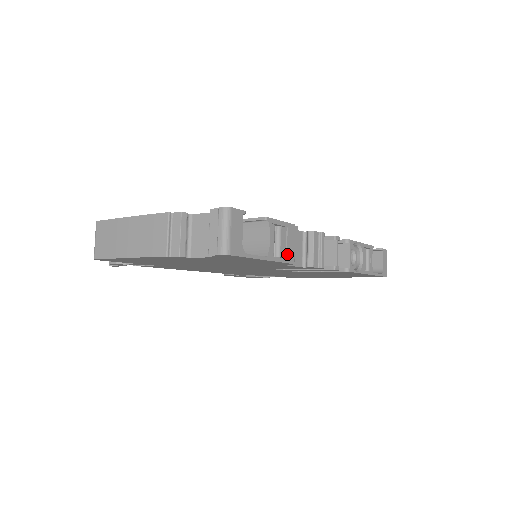
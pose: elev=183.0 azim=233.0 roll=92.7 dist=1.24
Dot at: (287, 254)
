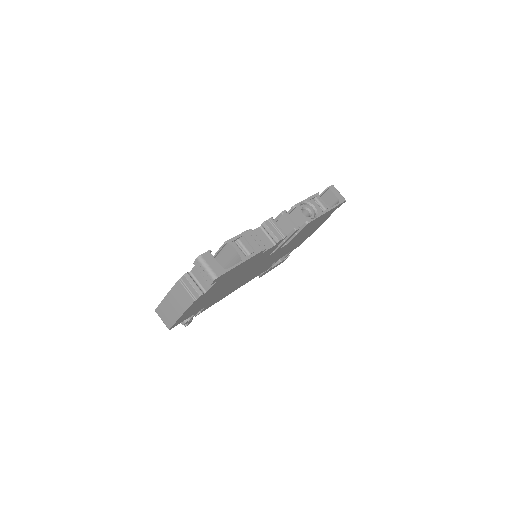
Dot at: (254, 249)
